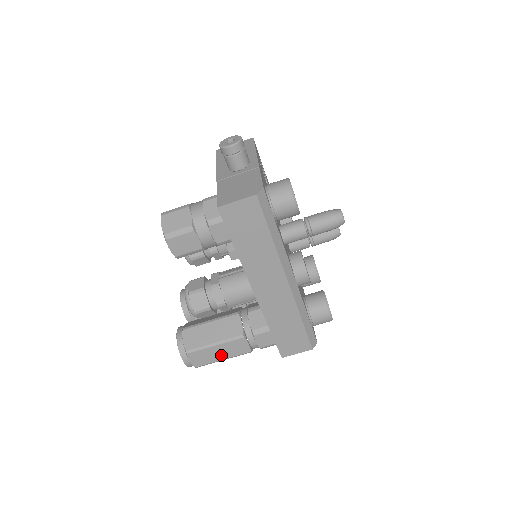
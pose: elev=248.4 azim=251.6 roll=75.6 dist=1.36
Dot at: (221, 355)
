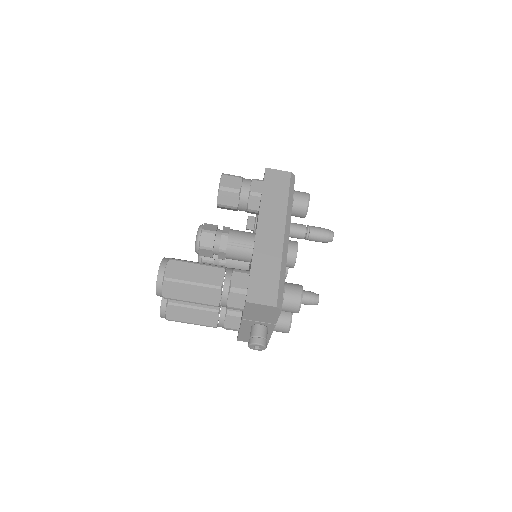
Dot at: (195, 276)
